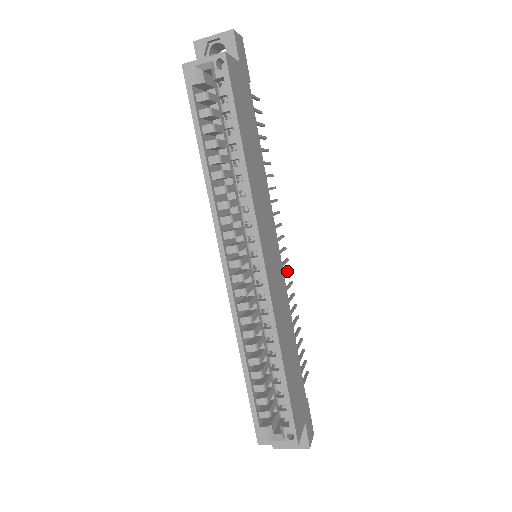
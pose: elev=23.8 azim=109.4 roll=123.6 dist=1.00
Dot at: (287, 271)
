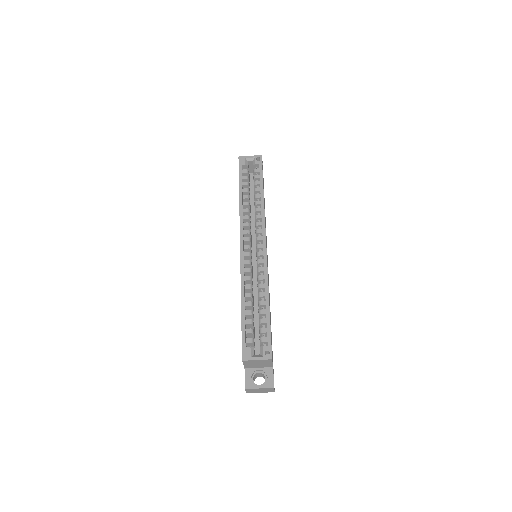
Dot at: occluded
